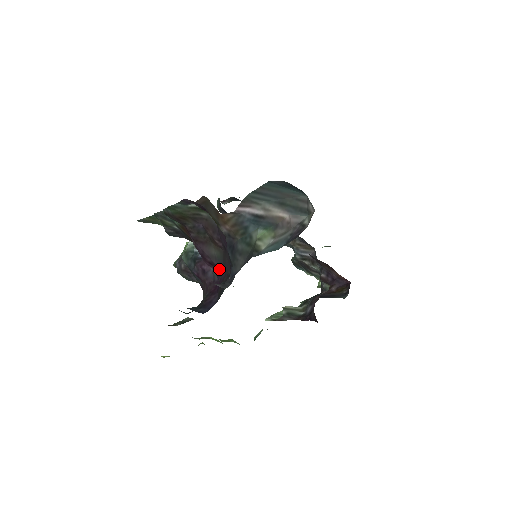
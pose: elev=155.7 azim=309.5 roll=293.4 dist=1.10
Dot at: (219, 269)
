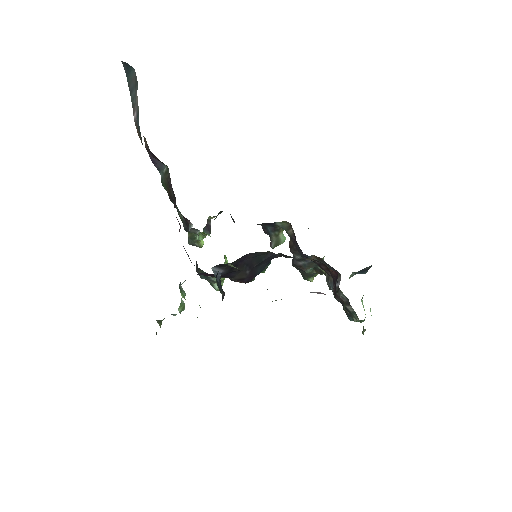
Dot at: occluded
